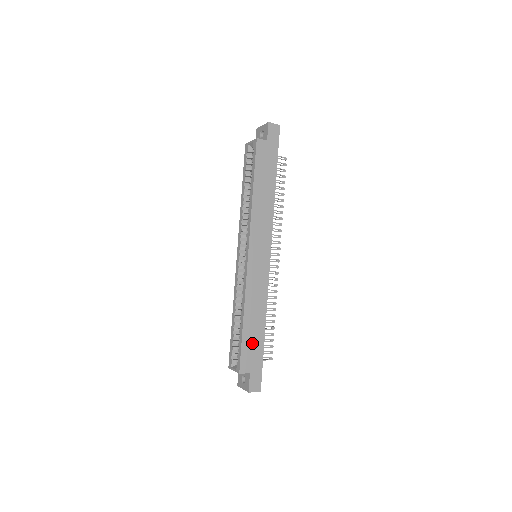
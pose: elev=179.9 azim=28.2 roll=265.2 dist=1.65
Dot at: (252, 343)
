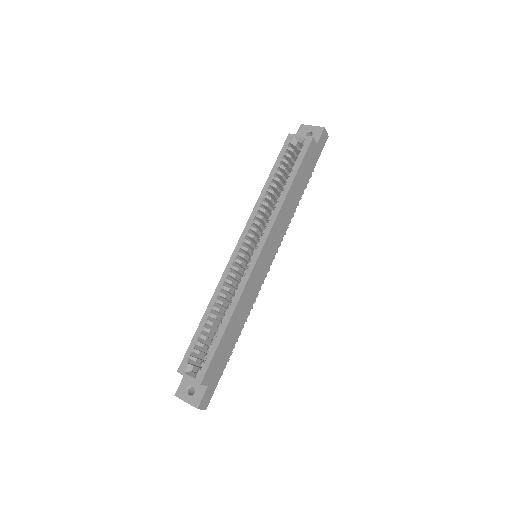
Dot at: (223, 352)
